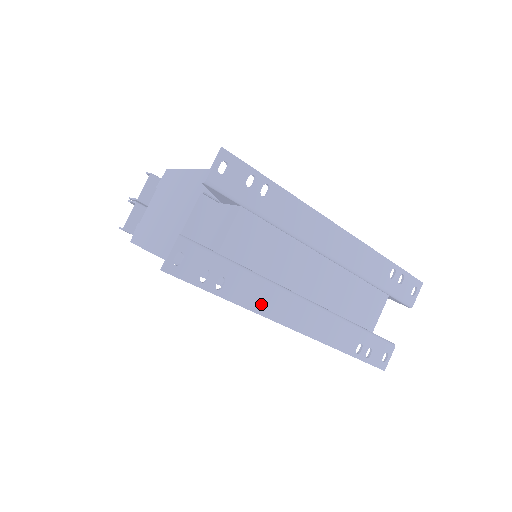
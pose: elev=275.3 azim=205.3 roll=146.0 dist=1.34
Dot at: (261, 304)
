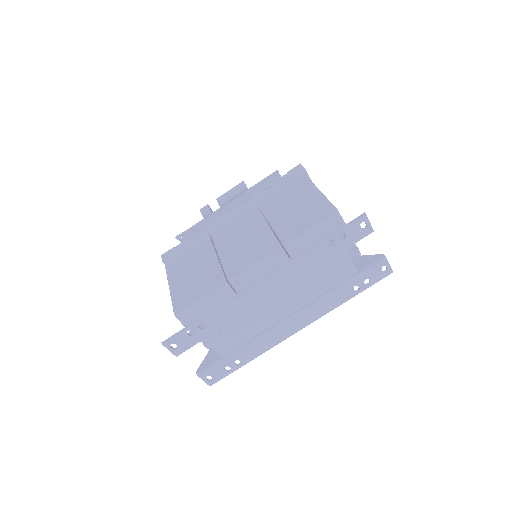
Dot at: (267, 345)
